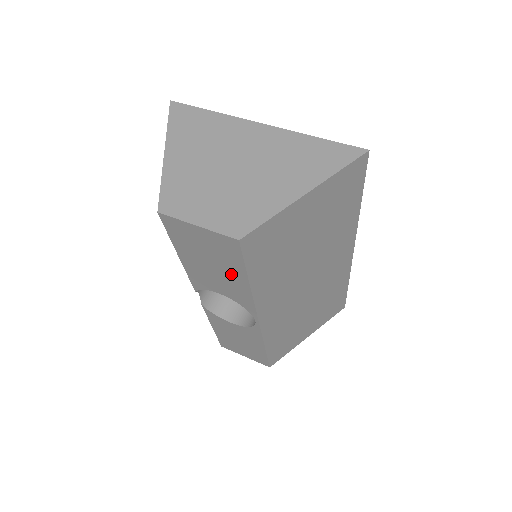
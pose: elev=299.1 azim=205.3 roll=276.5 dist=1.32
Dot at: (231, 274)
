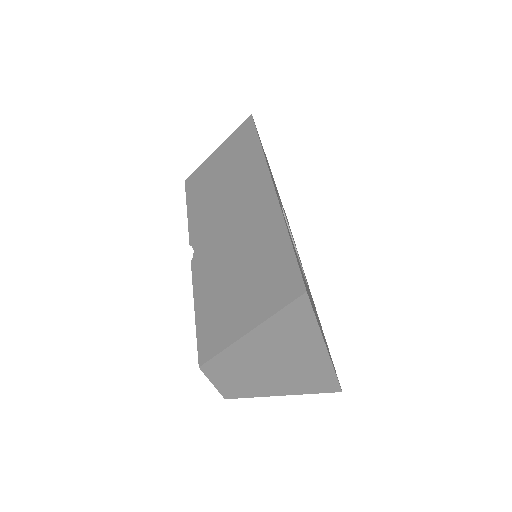
Dot at: occluded
